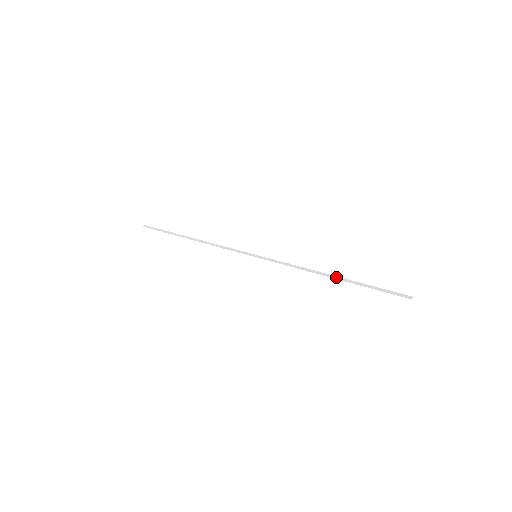
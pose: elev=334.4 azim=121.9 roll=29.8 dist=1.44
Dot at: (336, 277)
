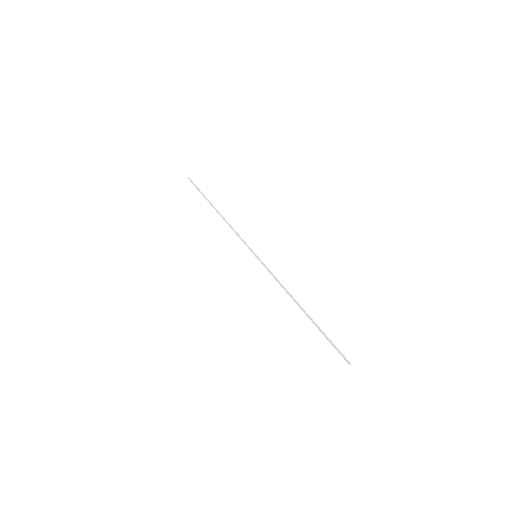
Dot at: (305, 311)
